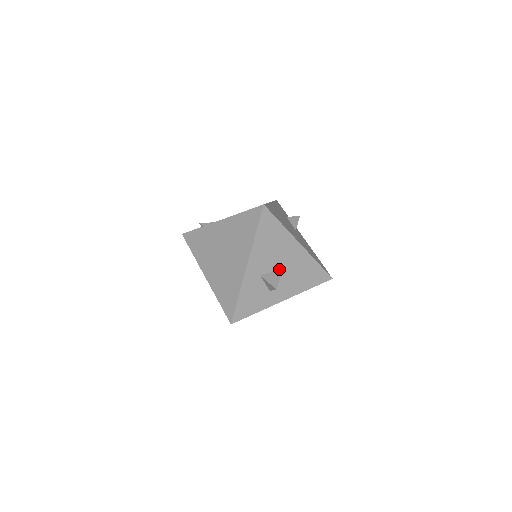
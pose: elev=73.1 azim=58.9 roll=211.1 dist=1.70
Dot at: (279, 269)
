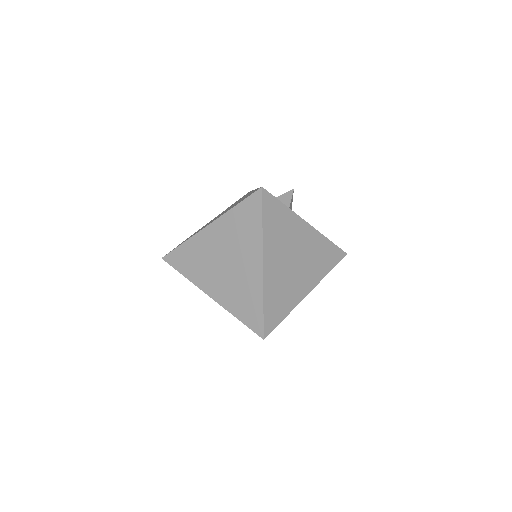
Dot at: occluded
